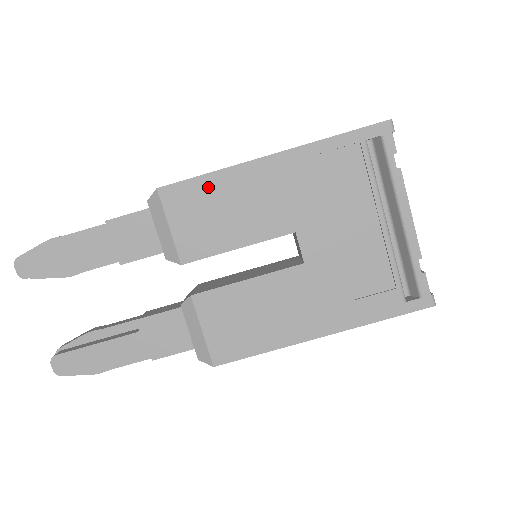
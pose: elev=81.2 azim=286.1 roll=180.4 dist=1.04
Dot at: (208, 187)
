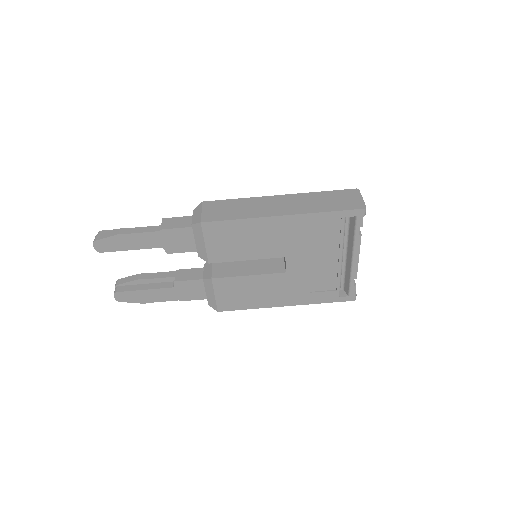
Dot at: (235, 227)
